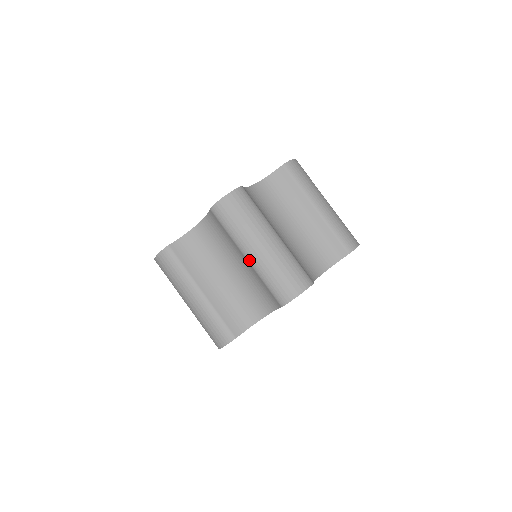
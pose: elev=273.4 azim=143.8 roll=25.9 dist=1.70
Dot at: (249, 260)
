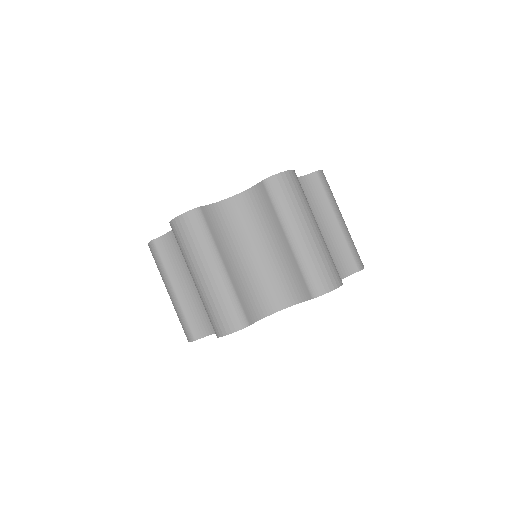
Dot at: (291, 242)
